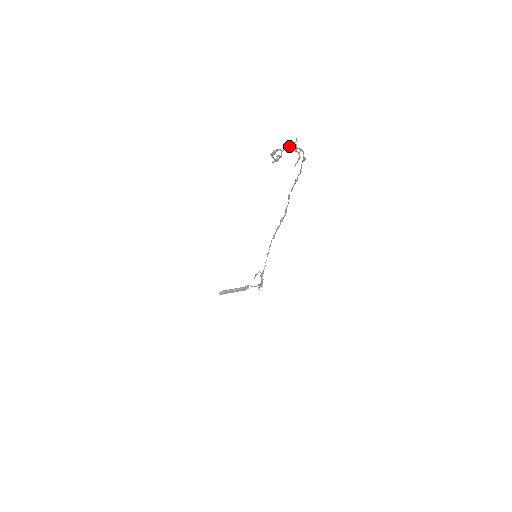
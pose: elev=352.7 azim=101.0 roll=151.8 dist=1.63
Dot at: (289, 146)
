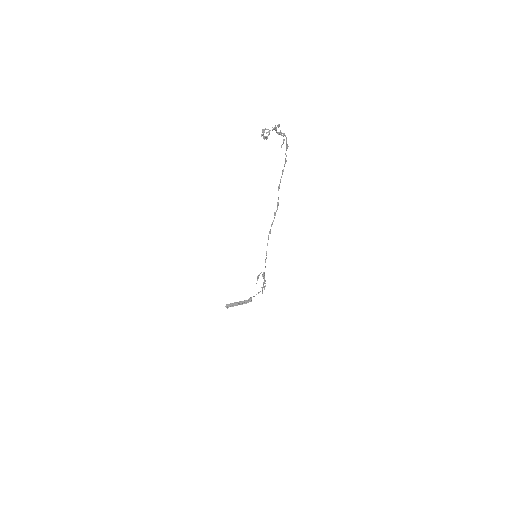
Dot at: (274, 128)
